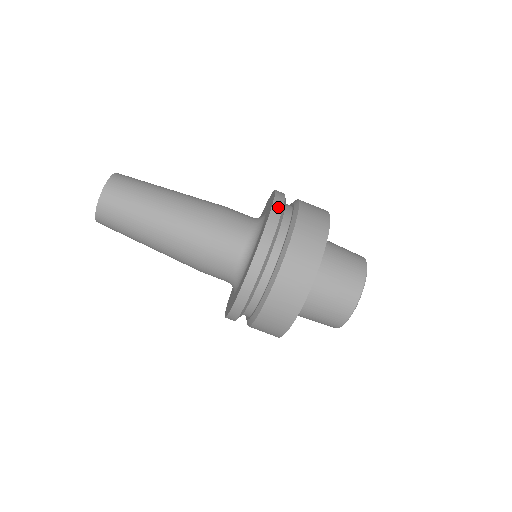
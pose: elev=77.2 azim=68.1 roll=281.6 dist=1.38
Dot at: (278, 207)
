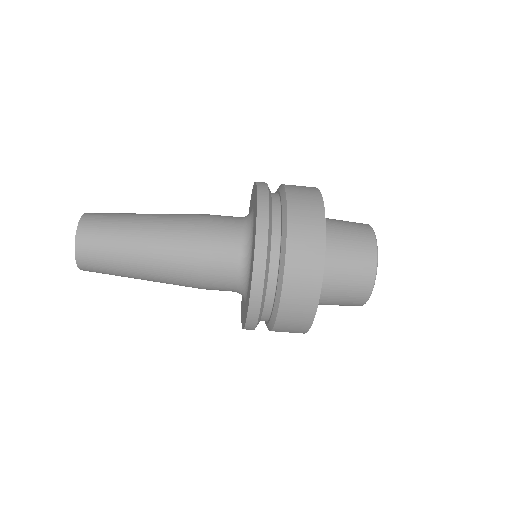
Dot at: (260, 270)
